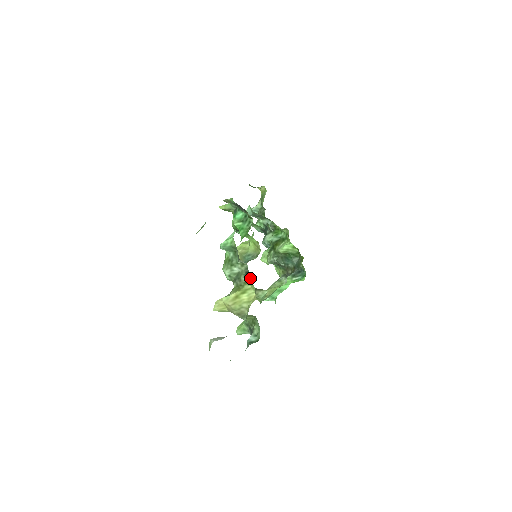
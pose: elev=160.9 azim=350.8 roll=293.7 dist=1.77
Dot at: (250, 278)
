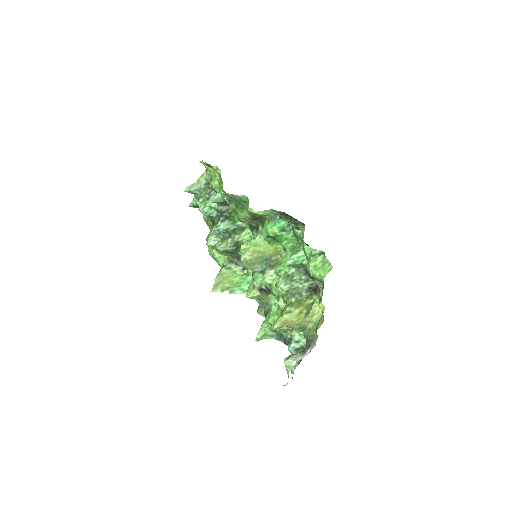
Dot at: (314, 293)
